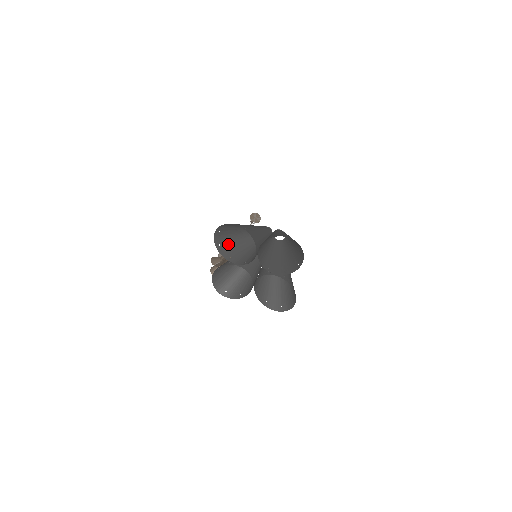
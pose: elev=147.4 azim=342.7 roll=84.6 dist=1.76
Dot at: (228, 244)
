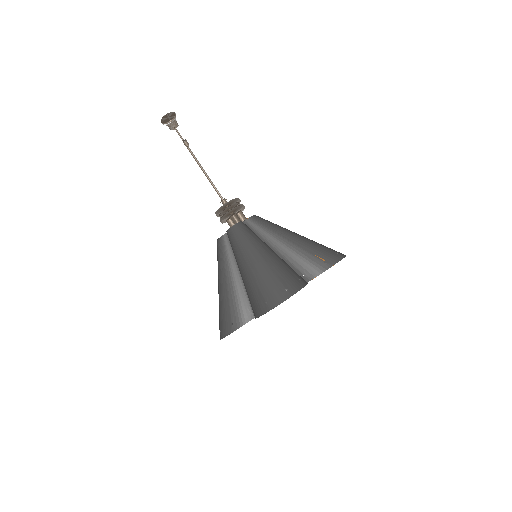
Dot at: occluded
